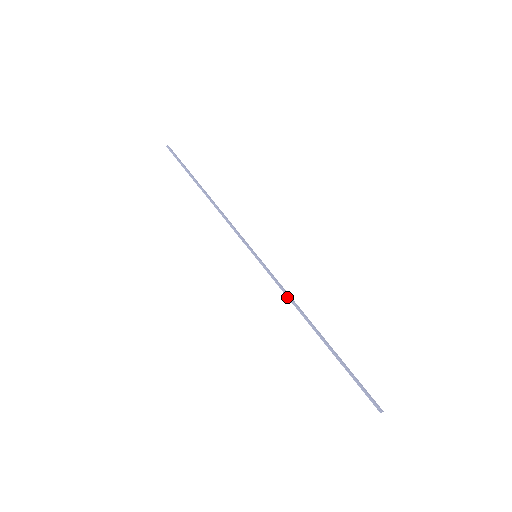
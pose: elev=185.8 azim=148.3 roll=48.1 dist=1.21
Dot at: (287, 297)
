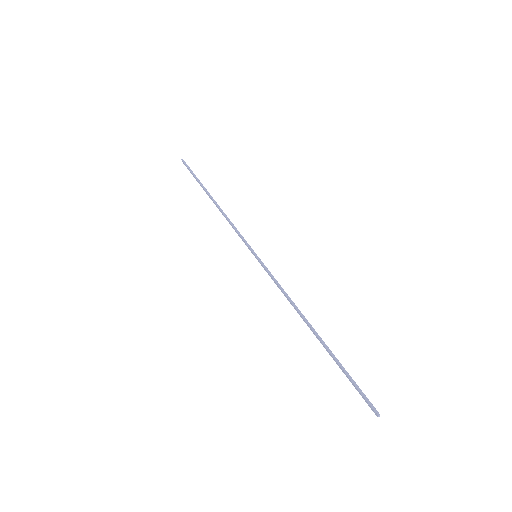
Dot at: (284, 294)
